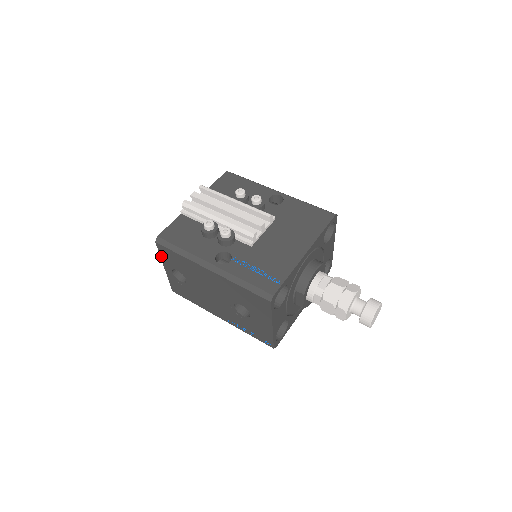
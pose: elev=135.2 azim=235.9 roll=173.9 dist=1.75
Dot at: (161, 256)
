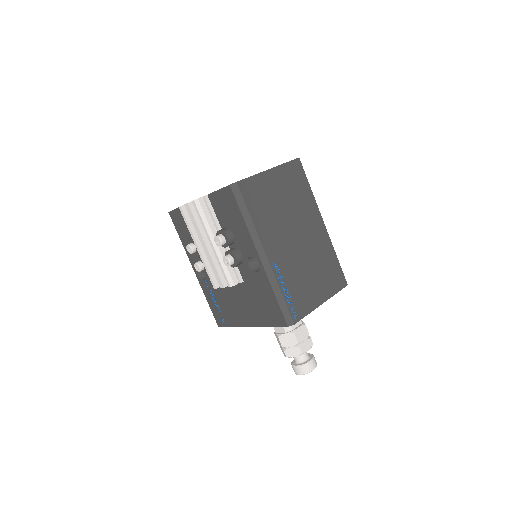
Dot at: occluded
